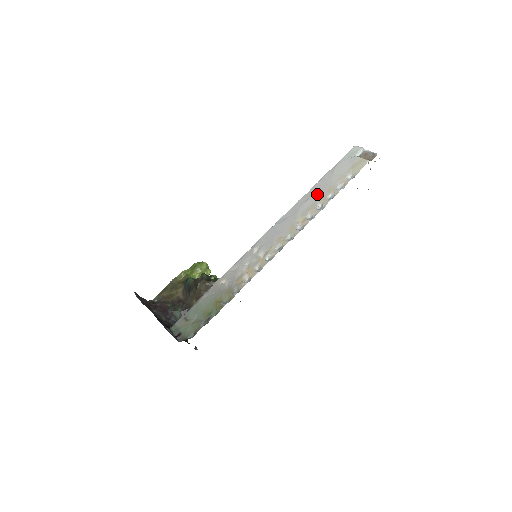
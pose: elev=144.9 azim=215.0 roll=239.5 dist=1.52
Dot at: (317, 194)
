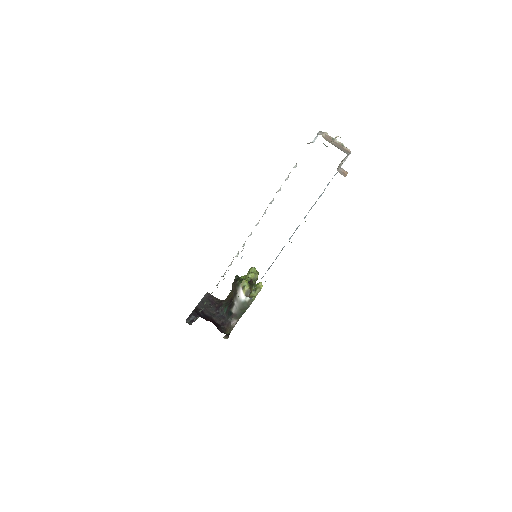
Dot at: occluded
